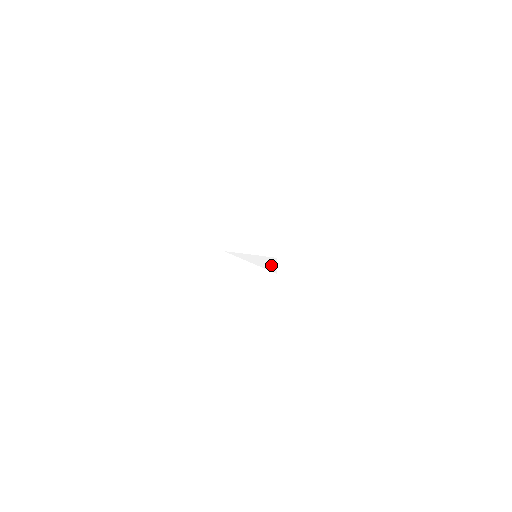
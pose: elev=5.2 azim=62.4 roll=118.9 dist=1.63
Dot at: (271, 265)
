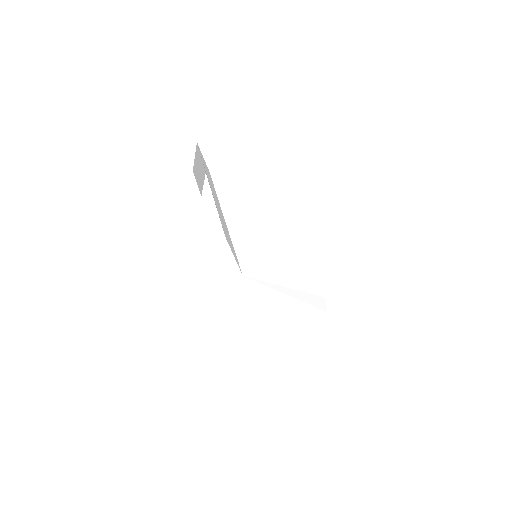
Dot at: (316, 302)
